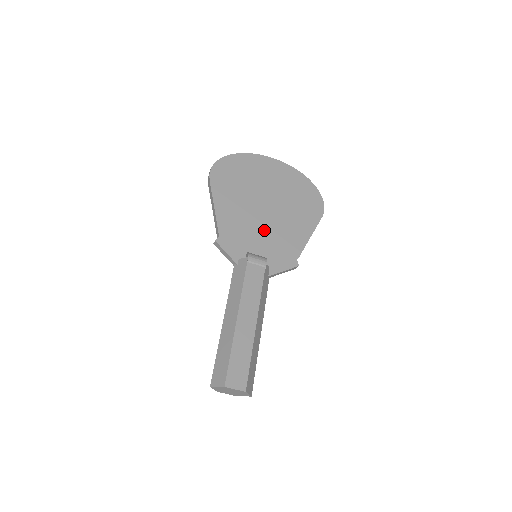
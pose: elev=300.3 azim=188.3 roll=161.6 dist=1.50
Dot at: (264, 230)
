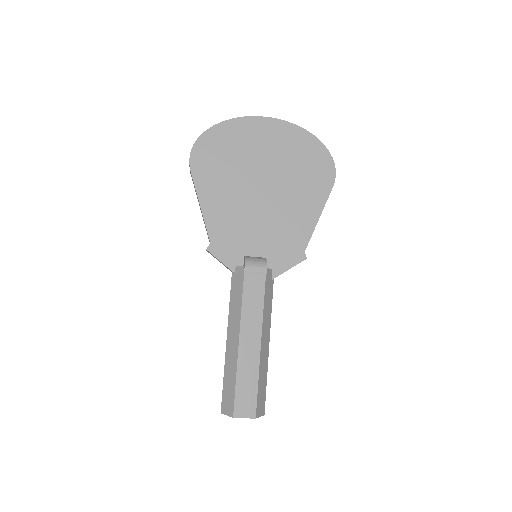
Dot at: (262, 222)
